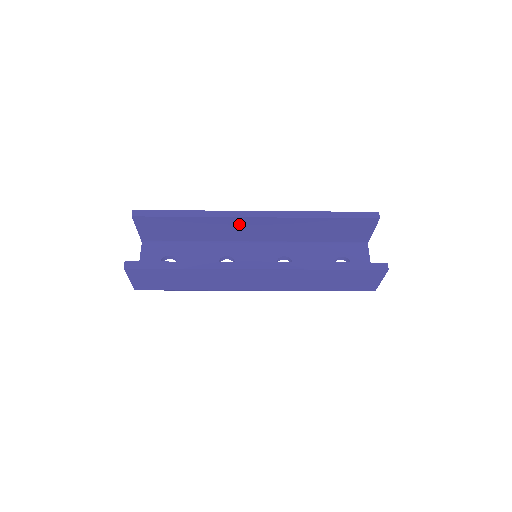
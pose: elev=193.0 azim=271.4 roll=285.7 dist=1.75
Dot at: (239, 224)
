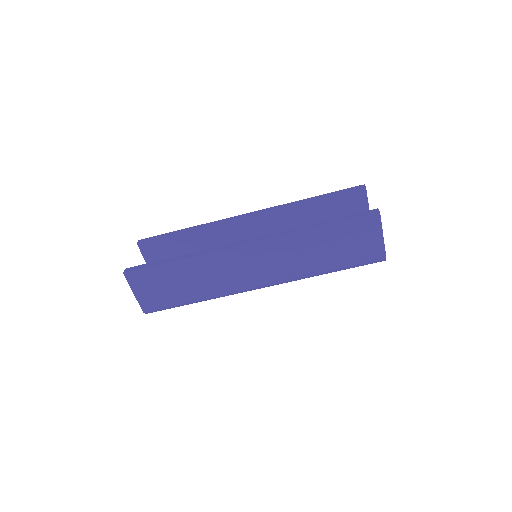
Dot at: (235, 231)
